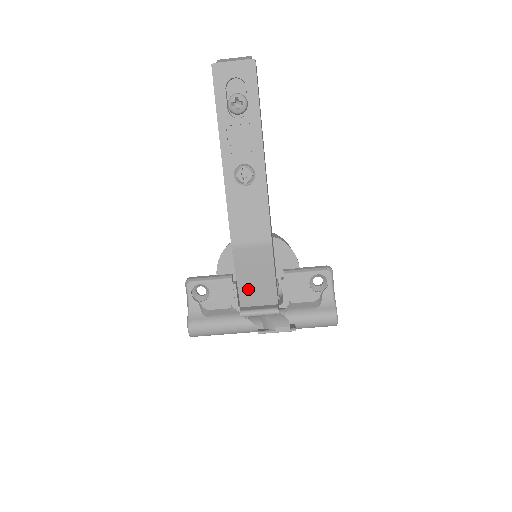
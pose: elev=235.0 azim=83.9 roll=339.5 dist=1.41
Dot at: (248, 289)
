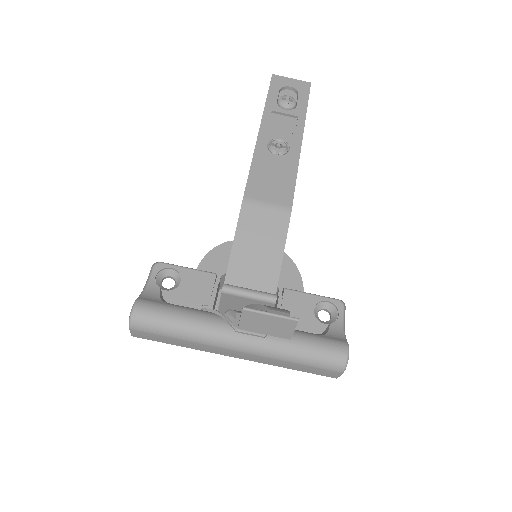
Dot at: (242, 264)
